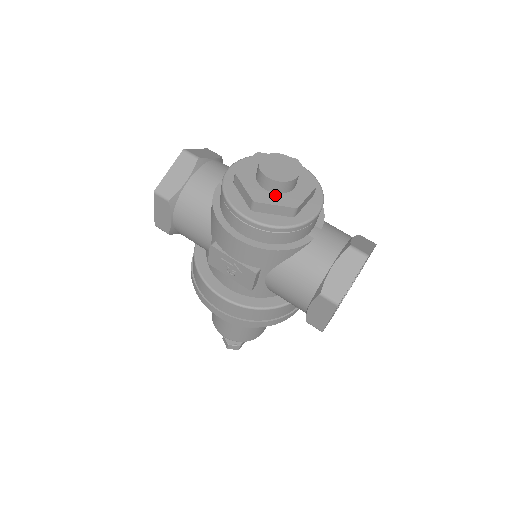
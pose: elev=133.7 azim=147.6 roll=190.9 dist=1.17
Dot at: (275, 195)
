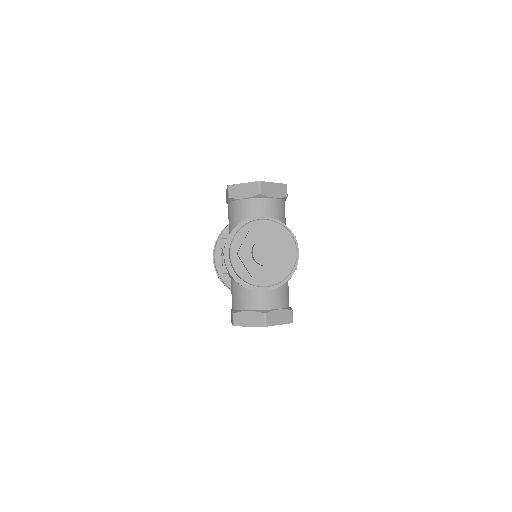
Dot at: (252, 260)
